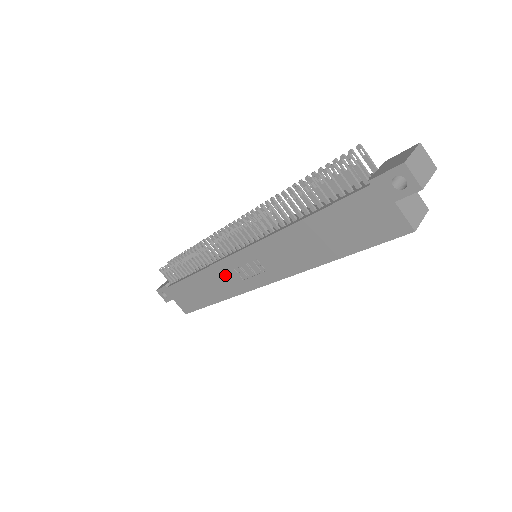
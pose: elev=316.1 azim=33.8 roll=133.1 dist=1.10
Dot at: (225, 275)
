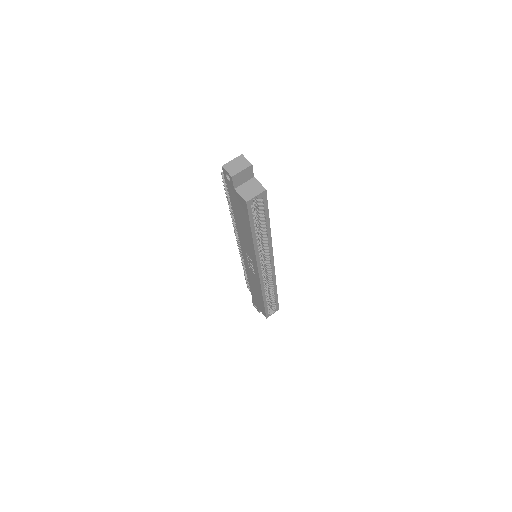
Dot at: (251, 275)
